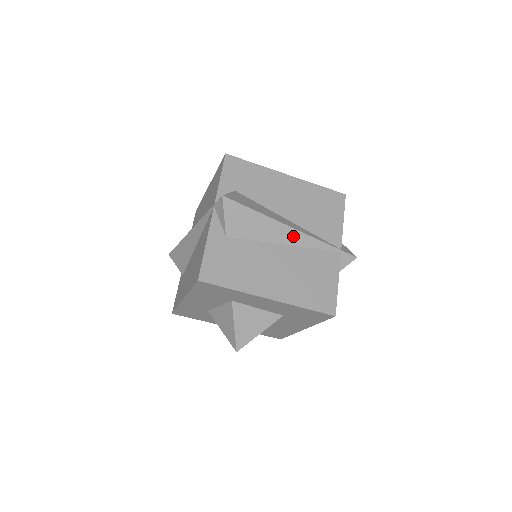
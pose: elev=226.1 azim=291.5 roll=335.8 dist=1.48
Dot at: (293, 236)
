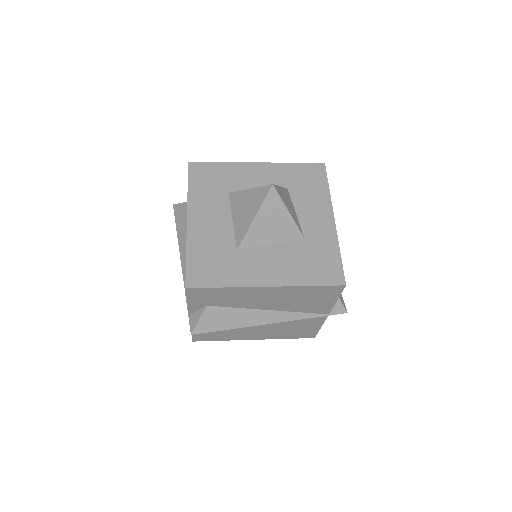
Dot at: occluded
